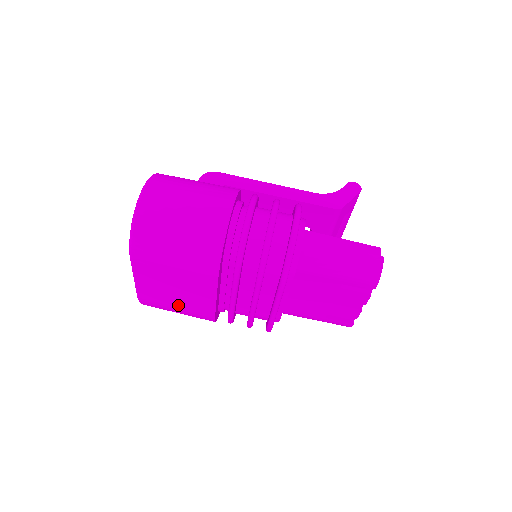
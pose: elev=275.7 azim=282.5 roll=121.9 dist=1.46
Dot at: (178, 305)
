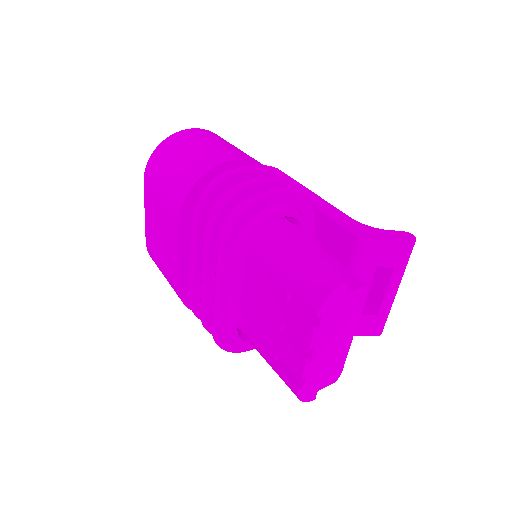
Dot at: (161, 259)
